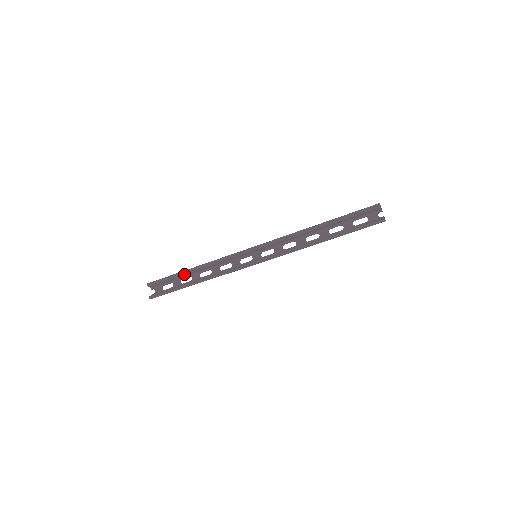
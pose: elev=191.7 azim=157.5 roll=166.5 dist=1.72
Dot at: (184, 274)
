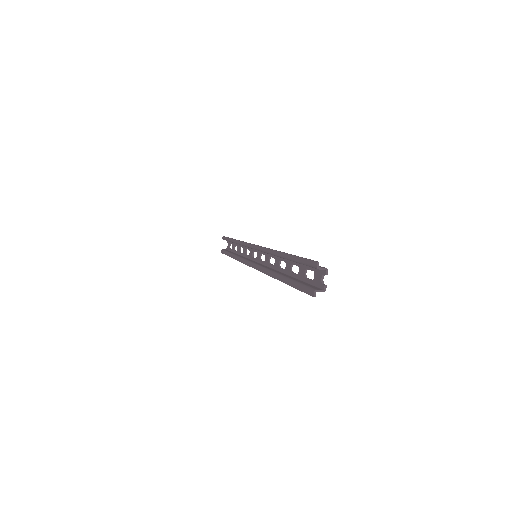
Dot at: (232, 242)
